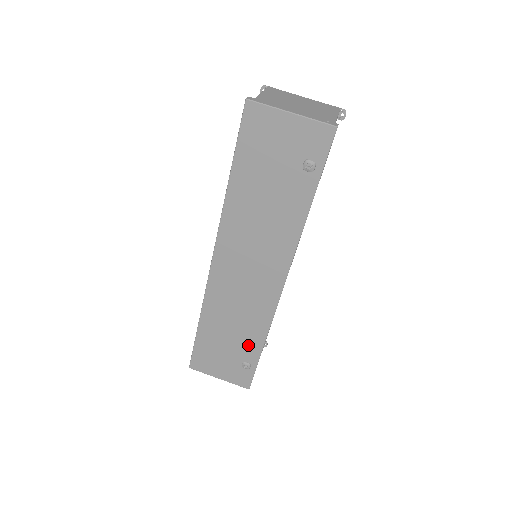
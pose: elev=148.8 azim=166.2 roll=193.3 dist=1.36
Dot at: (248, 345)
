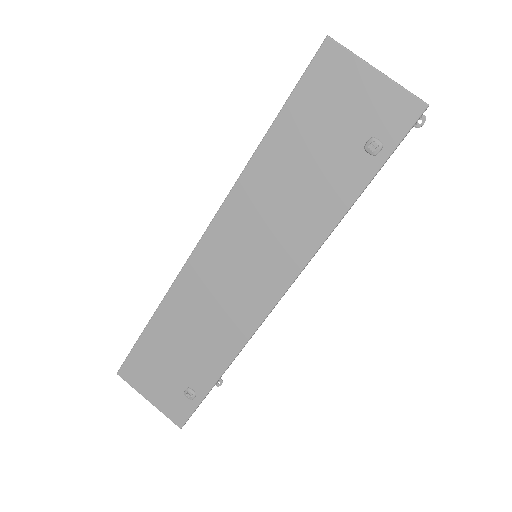
Dot at: (203, 366)
